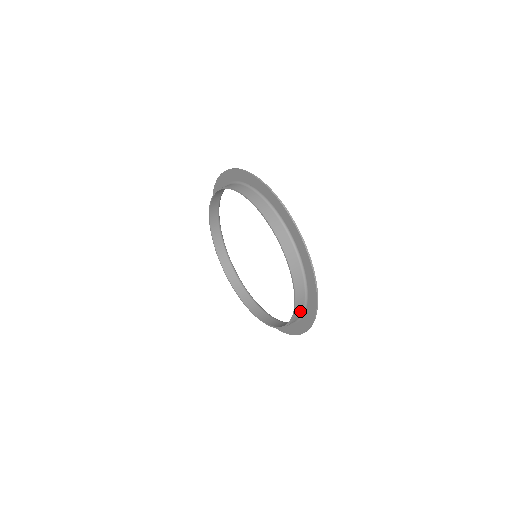
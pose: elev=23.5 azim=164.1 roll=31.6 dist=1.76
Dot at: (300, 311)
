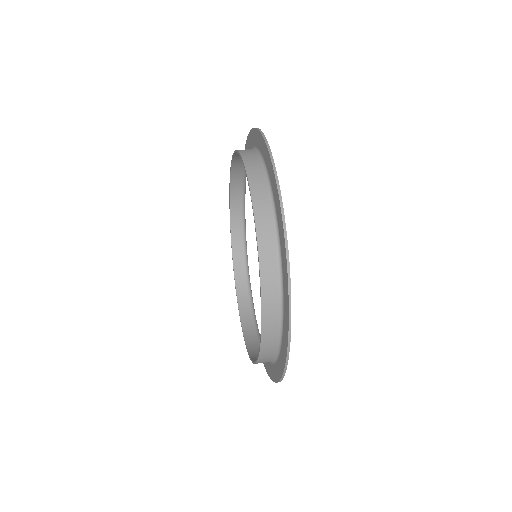
Dot at: (274, 284)
